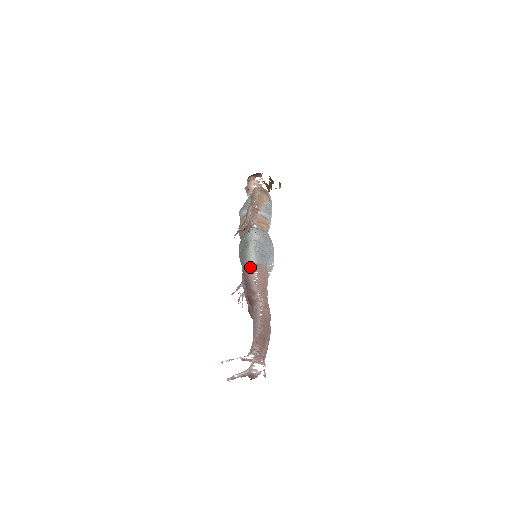
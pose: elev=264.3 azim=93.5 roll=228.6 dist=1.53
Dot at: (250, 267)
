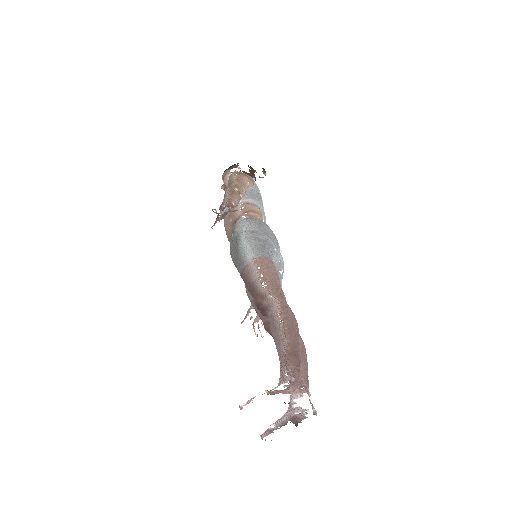
Dot at: (248, 265)
